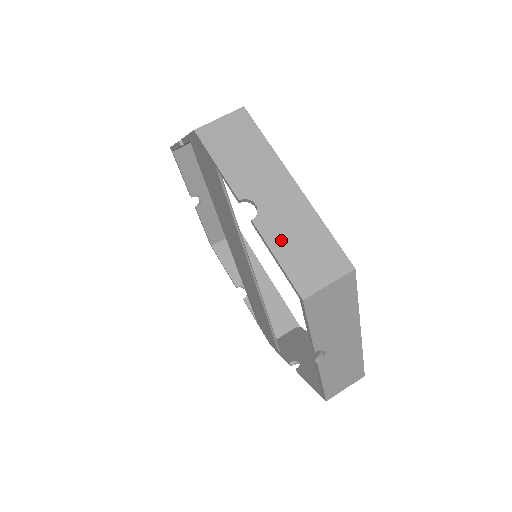
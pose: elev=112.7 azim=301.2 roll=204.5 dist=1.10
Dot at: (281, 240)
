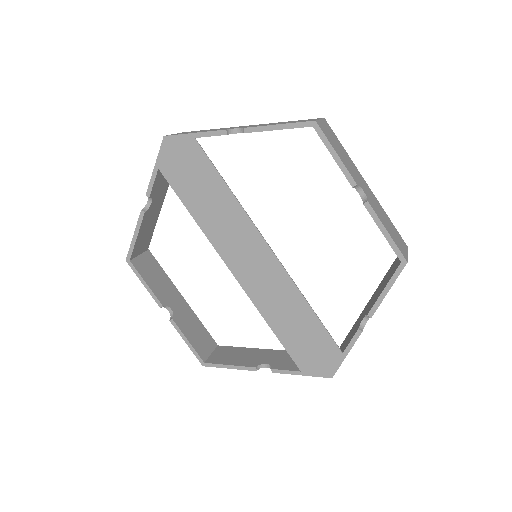
Dot at: occluded
